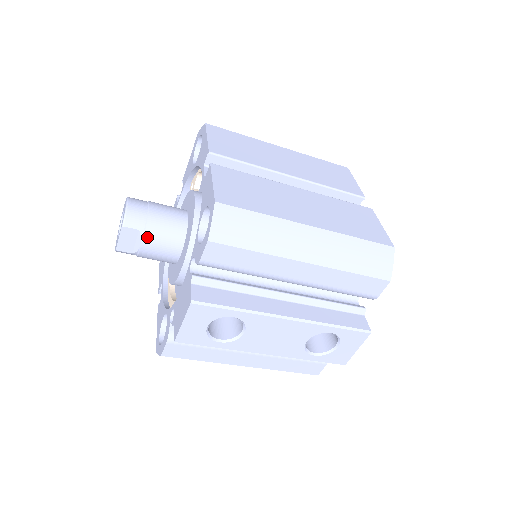
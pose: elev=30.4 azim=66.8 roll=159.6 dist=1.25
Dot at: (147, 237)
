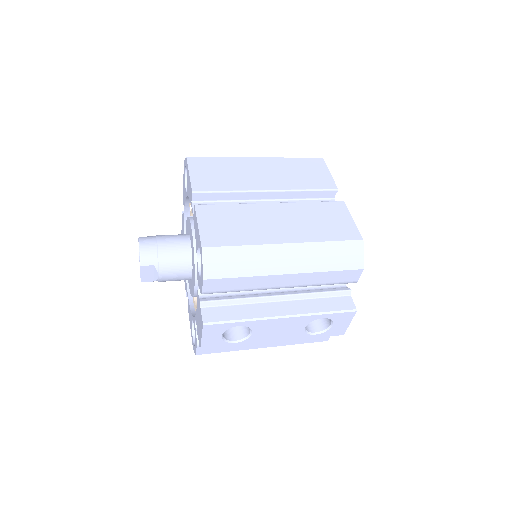
Dot at: (162, 269)
